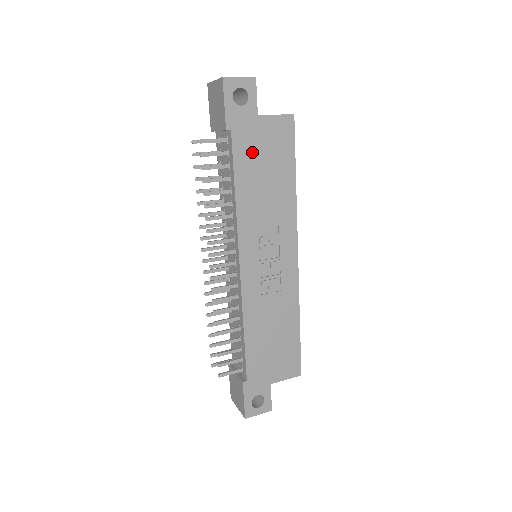
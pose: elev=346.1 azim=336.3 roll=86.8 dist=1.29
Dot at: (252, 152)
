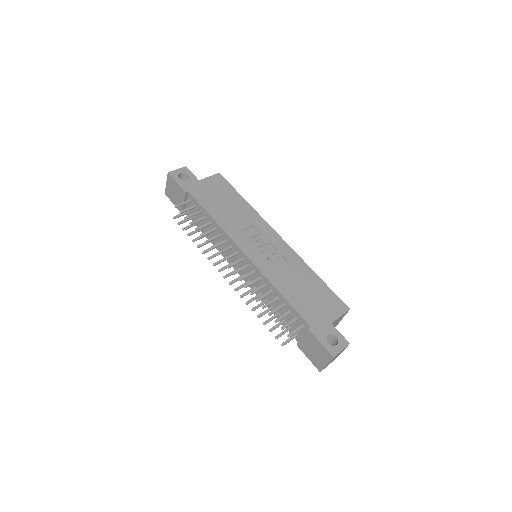
Dot at: (208, 197)
